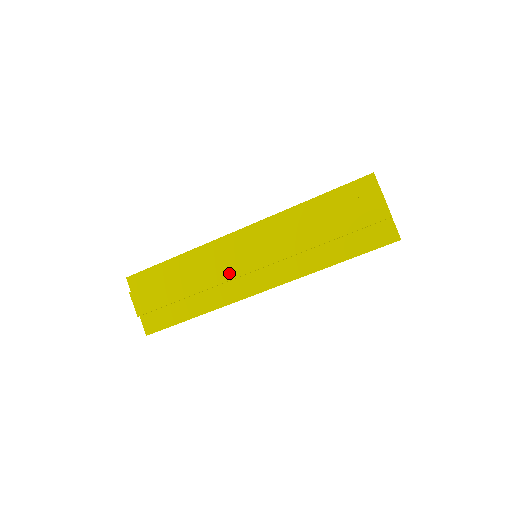
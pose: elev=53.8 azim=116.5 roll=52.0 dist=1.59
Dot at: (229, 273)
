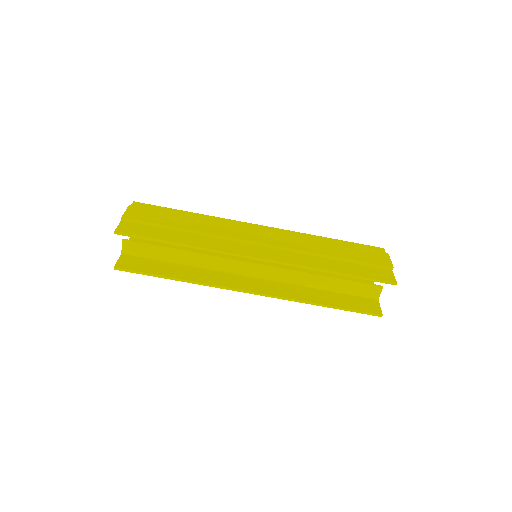
Dot at: (236, 234)
